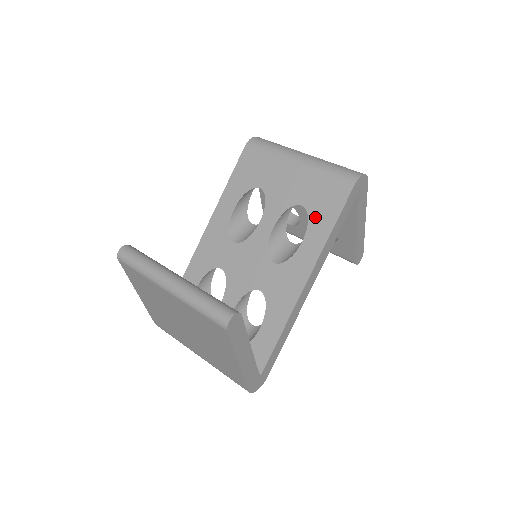
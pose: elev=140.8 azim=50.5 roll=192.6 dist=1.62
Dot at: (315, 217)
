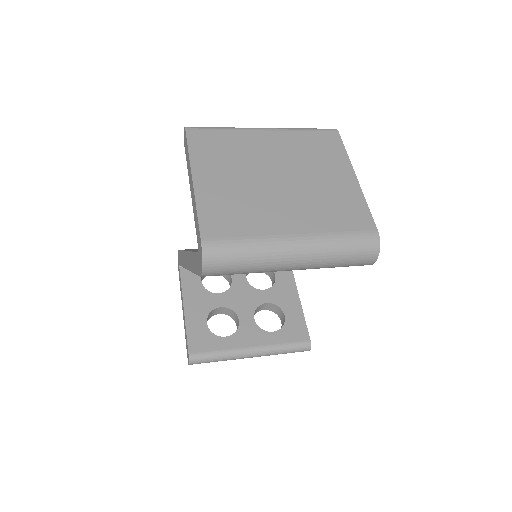
Dot at: occluded
